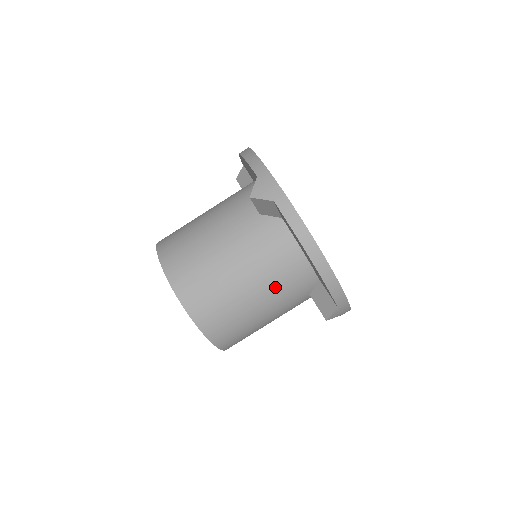
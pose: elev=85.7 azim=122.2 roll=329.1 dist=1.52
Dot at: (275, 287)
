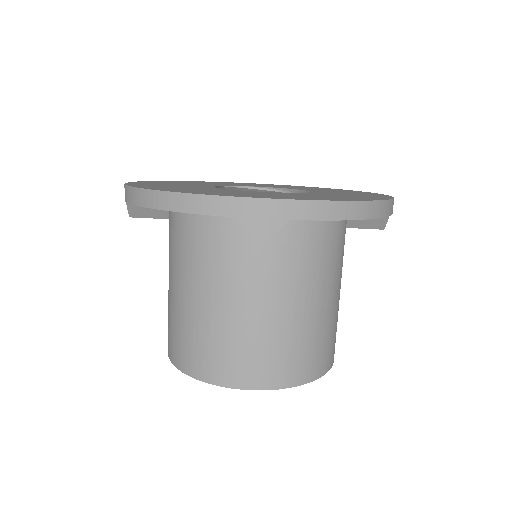
Dot at: (203, 268)
